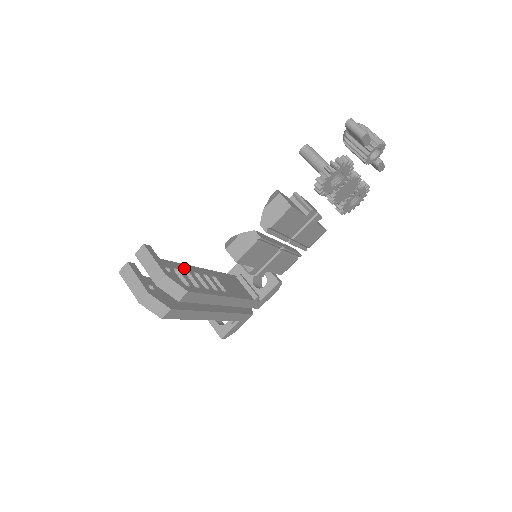
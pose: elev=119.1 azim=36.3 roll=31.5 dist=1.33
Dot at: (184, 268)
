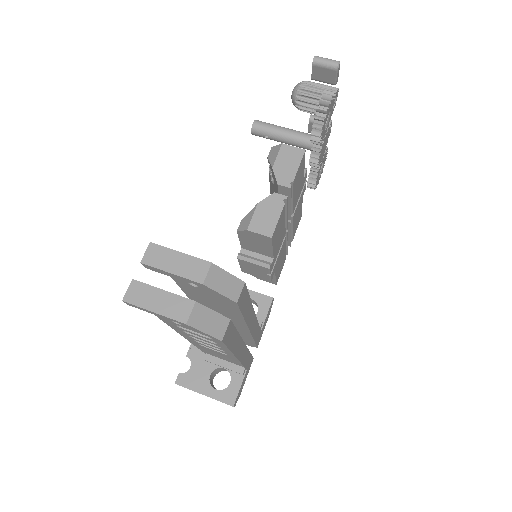
Dot at: occluded
